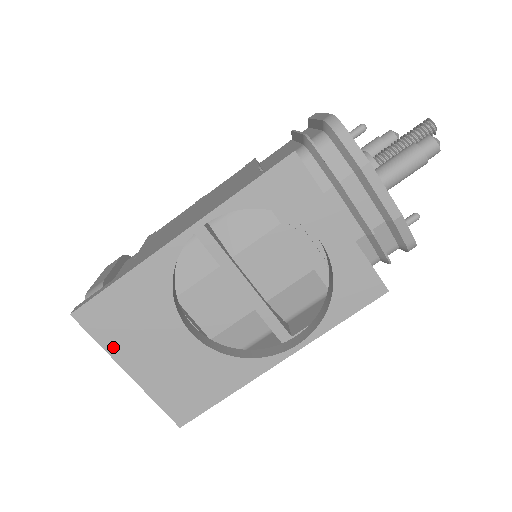
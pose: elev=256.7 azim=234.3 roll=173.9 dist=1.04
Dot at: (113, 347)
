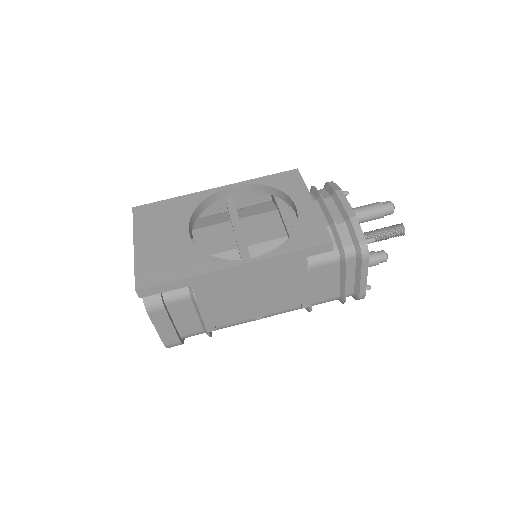
Dot at: (139, 228)
